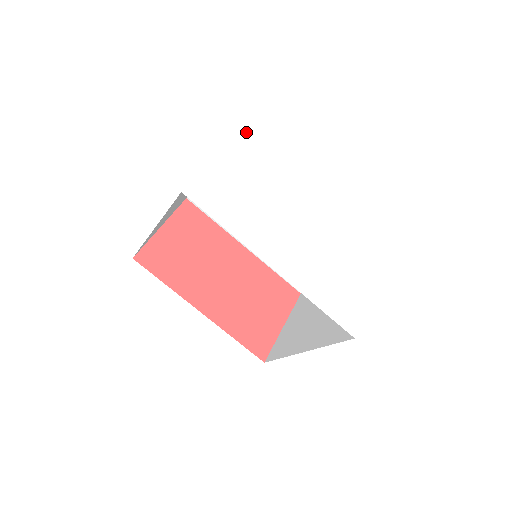
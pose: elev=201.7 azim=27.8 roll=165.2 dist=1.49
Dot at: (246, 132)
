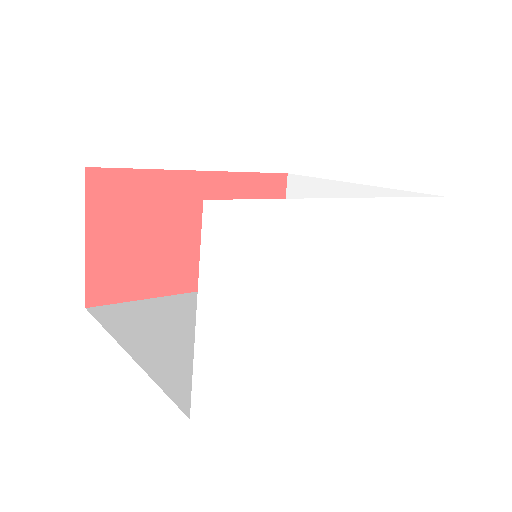
Dot at: (215, 222)
